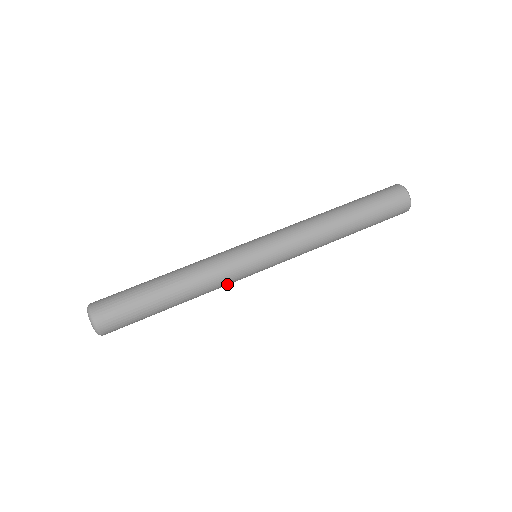
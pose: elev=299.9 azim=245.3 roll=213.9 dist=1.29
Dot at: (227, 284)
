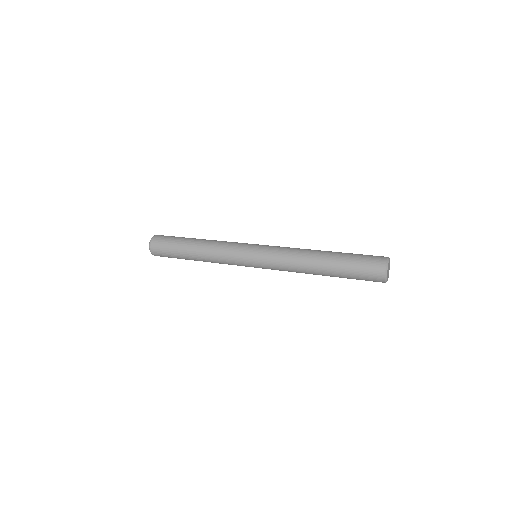
Dot at: (226, 253)
